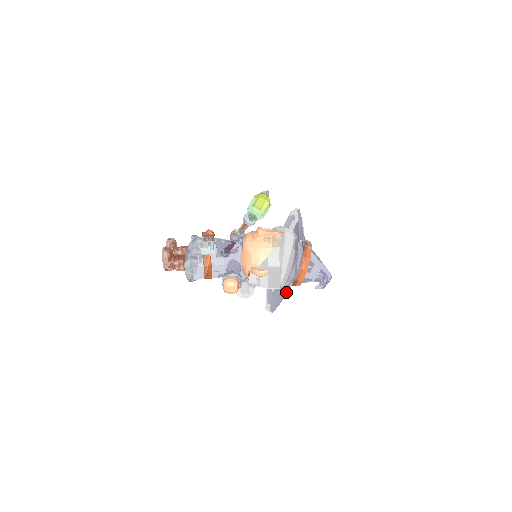
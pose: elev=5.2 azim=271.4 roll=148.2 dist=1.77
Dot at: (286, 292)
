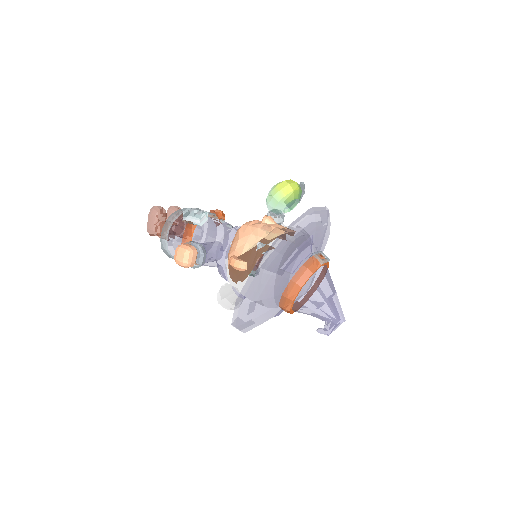
Dot at: (253, 296)
